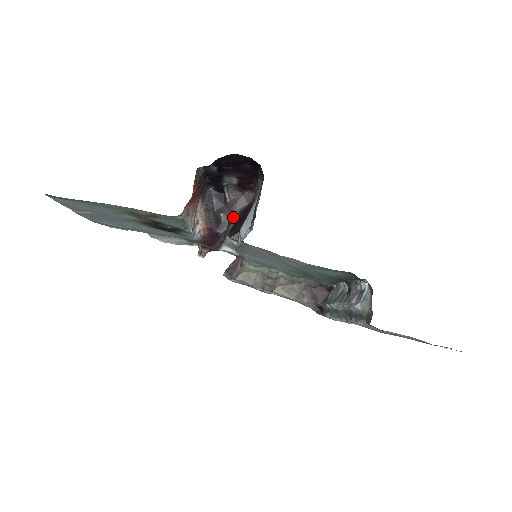
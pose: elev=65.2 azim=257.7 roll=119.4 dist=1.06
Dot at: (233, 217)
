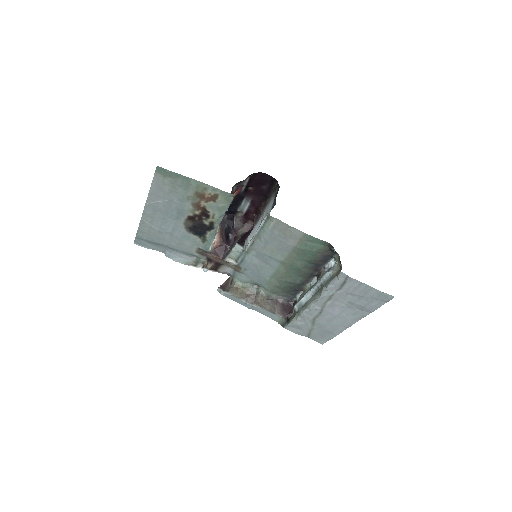
Dot at: (237, 237)
